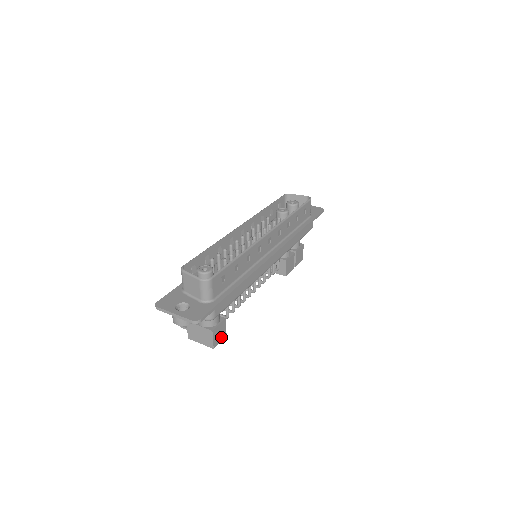
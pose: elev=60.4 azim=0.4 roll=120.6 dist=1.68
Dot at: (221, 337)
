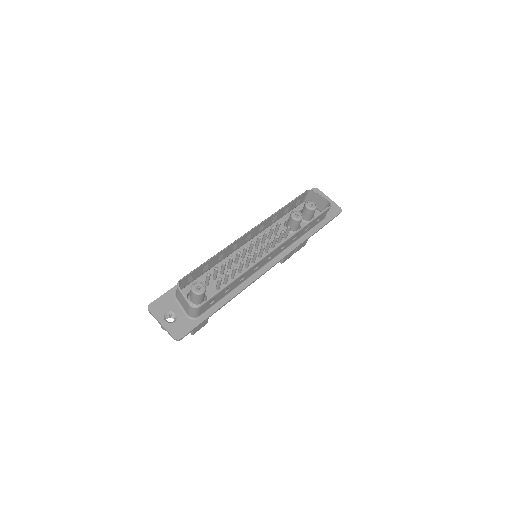
Dot at: (202, 326)
